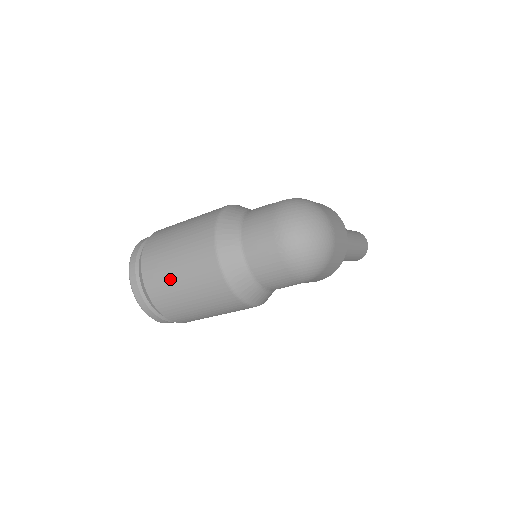
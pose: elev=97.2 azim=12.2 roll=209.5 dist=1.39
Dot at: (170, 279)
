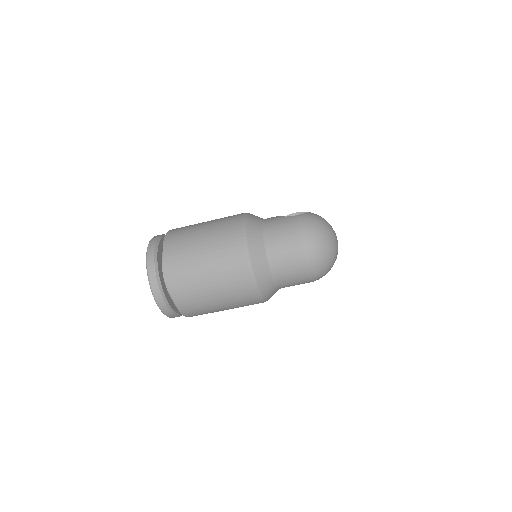
Dot at: (198, 281)
